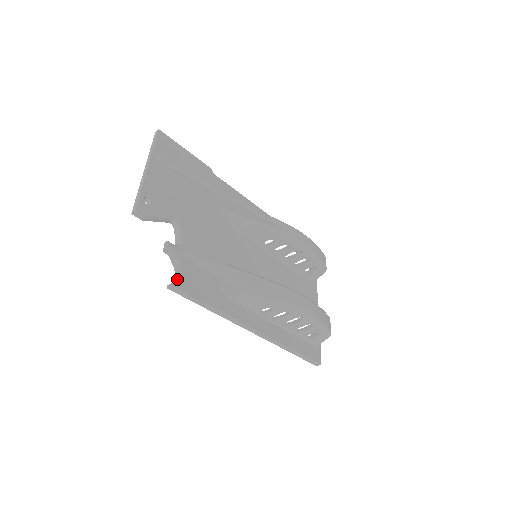
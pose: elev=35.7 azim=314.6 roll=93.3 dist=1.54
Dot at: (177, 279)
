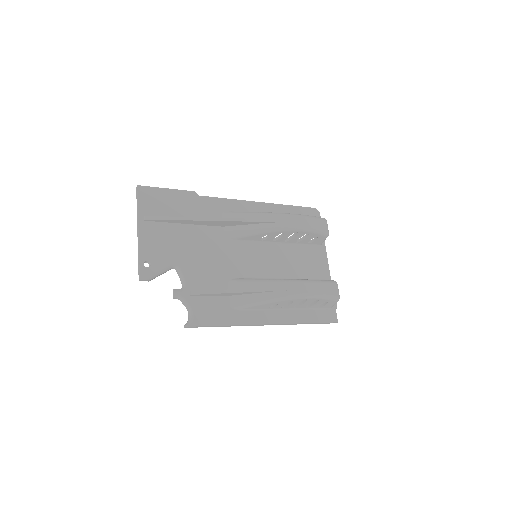
Dot at: (190, 318)
